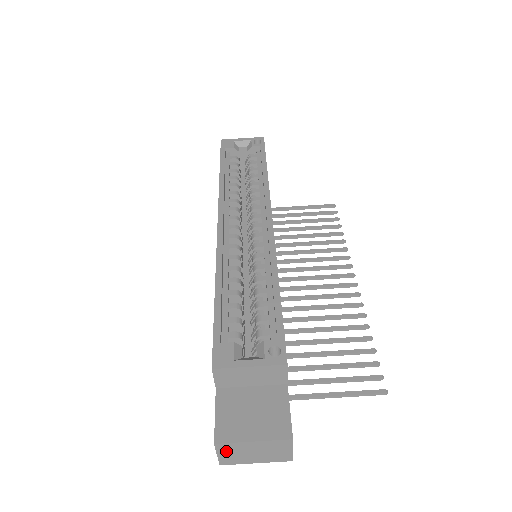
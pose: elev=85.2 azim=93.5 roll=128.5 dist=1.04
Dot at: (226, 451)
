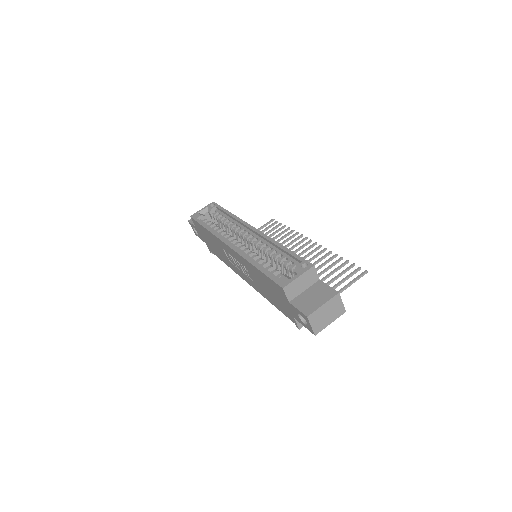
Dot at: (314, 320)
